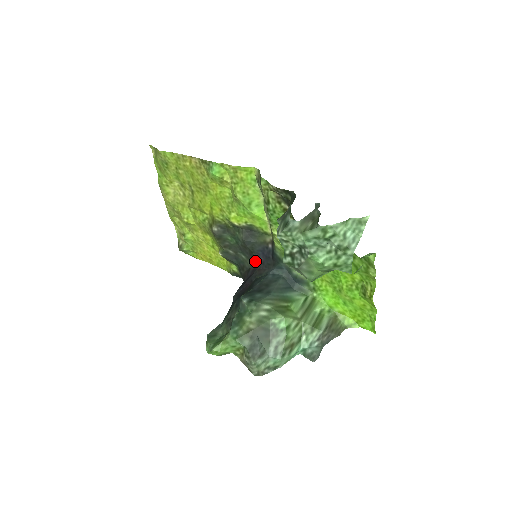
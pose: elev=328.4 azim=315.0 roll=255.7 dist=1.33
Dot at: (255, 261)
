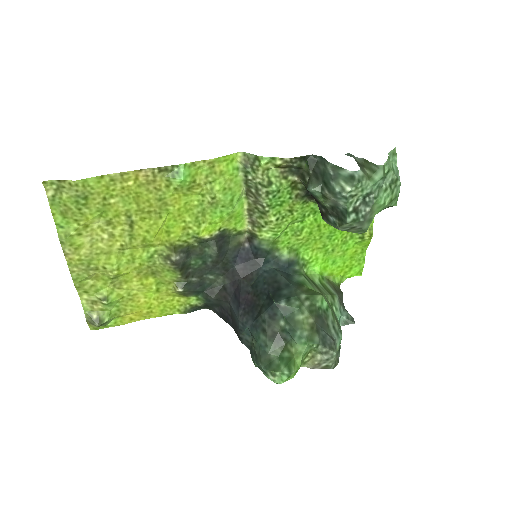
Dot at: (232, 272)
